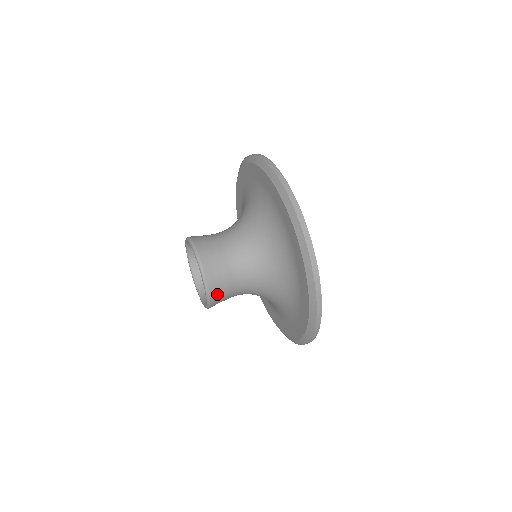
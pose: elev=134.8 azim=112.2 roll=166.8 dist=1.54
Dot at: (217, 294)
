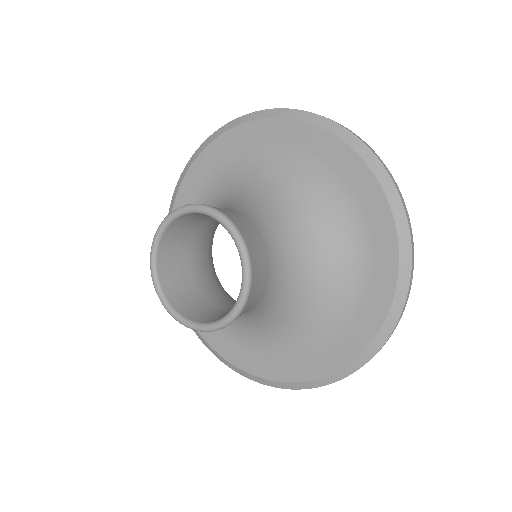
Dot at: (256, 265)
